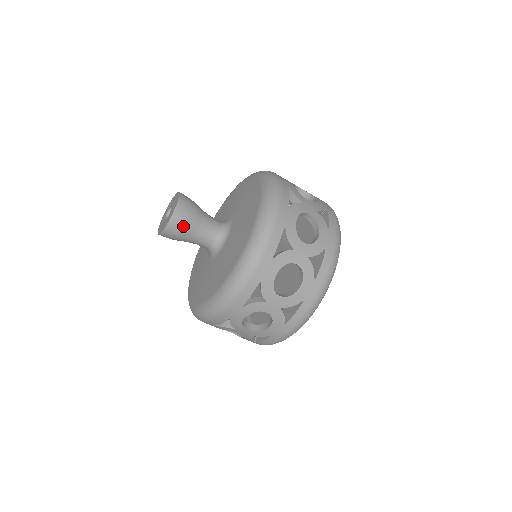
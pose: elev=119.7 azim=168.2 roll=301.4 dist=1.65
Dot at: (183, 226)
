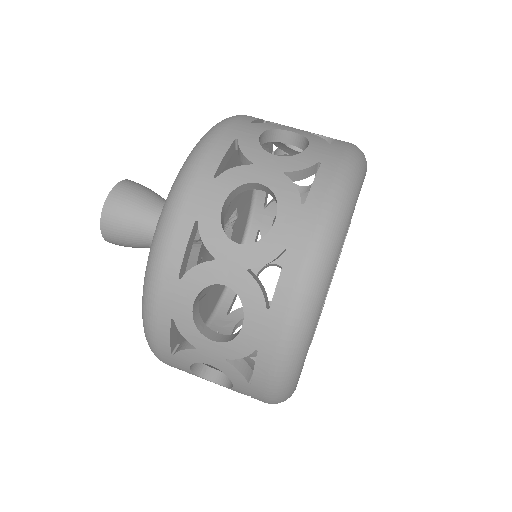
Dot at: (121, 230)
